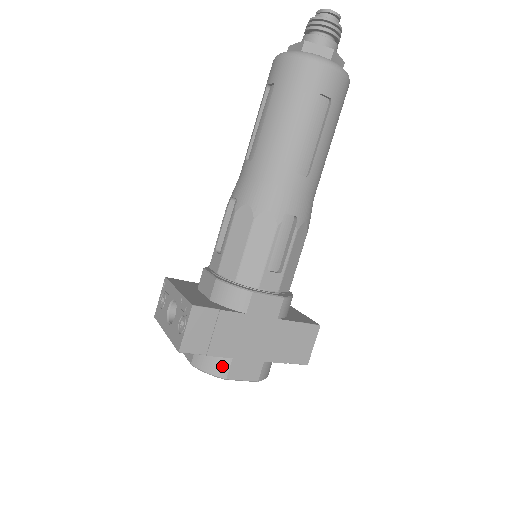
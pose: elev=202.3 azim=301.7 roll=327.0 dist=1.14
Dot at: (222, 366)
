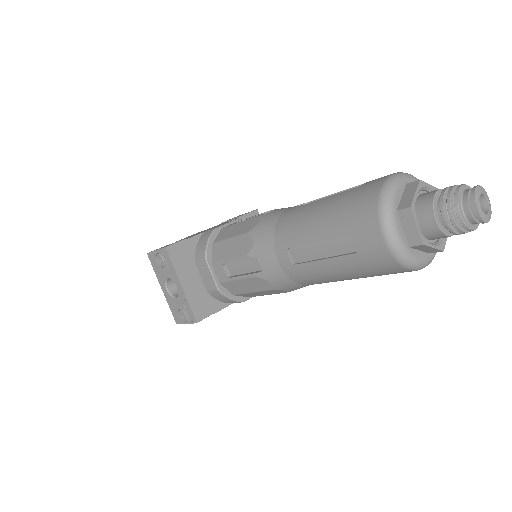
Dot at: occluded
